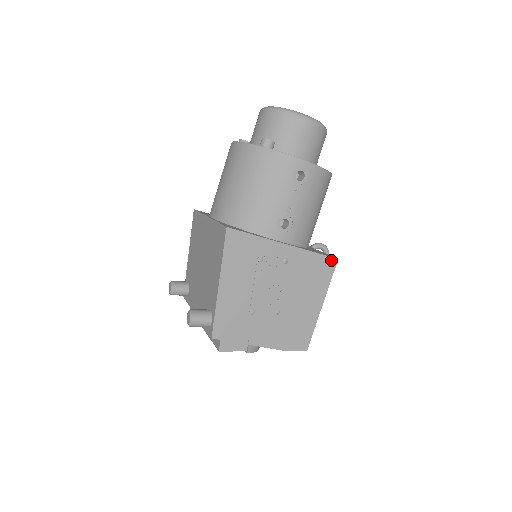
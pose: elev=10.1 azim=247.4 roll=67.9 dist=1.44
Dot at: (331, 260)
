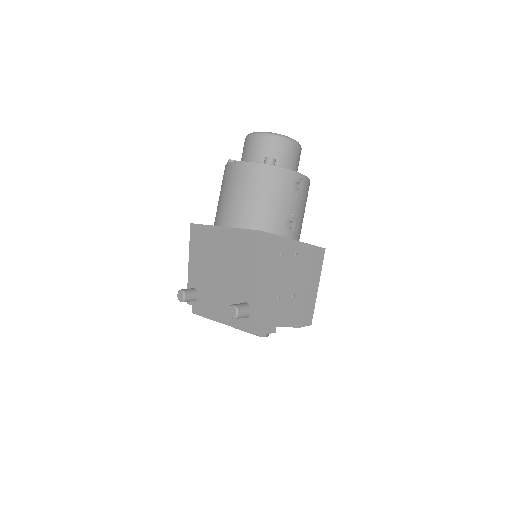
Dot at: (321, 250)
